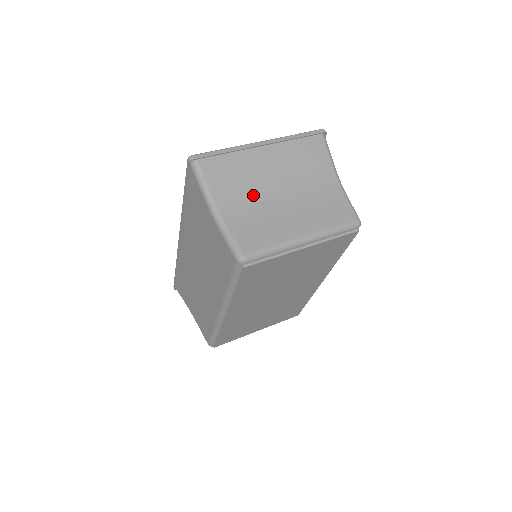
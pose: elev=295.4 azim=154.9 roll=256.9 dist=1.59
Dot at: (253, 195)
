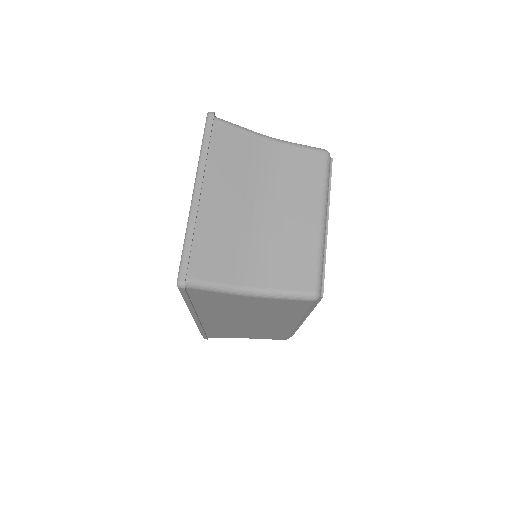
Dot at: (250, 240)
